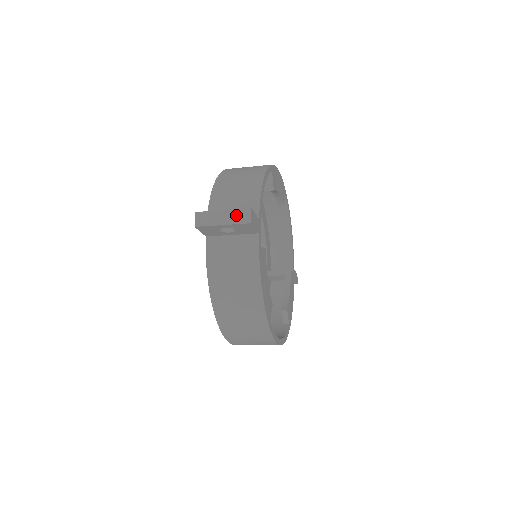
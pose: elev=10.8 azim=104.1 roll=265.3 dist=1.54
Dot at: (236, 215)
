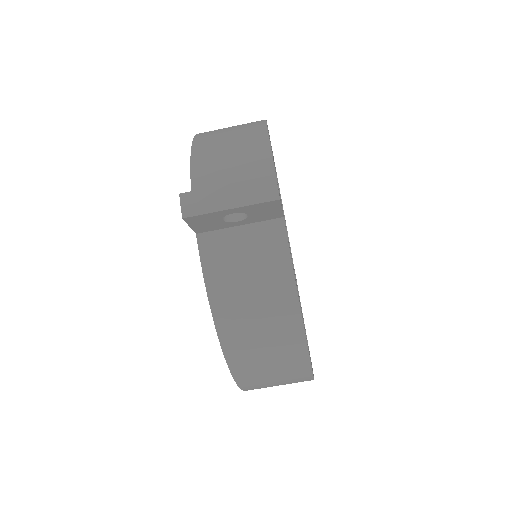
Dot at: (251, 189)
